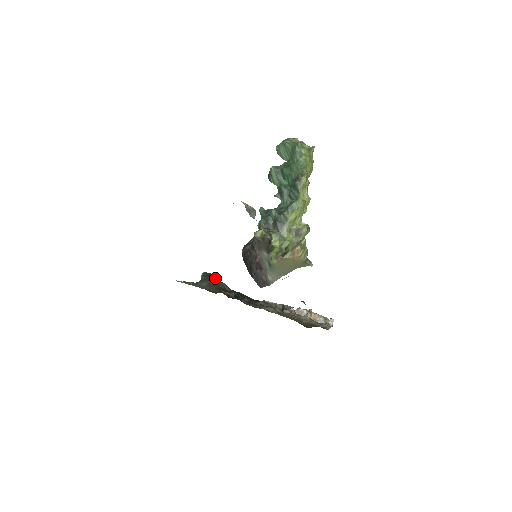
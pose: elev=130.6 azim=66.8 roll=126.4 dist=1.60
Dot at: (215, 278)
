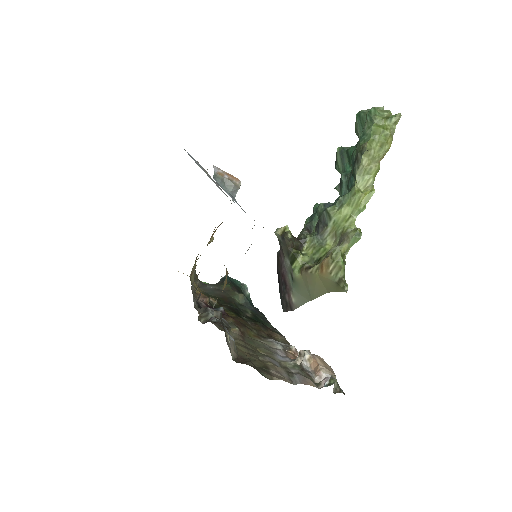
Dot at: (244, 288)
